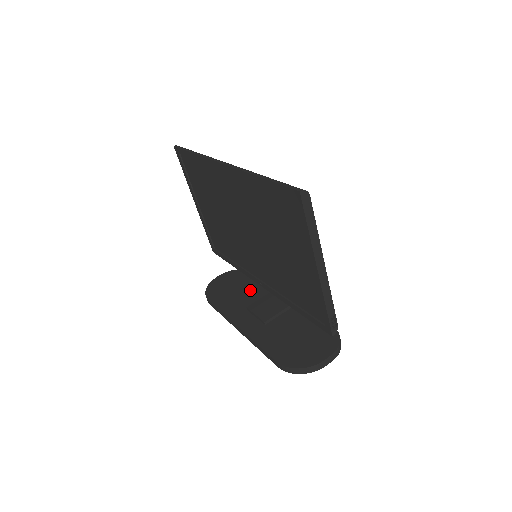
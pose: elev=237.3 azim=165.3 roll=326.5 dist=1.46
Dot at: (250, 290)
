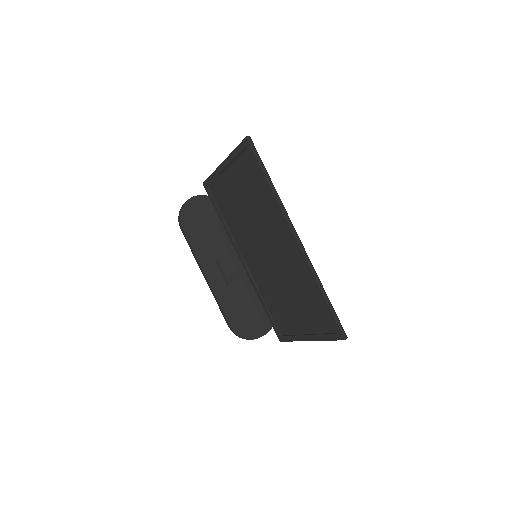
Dot at: (220, 235)
